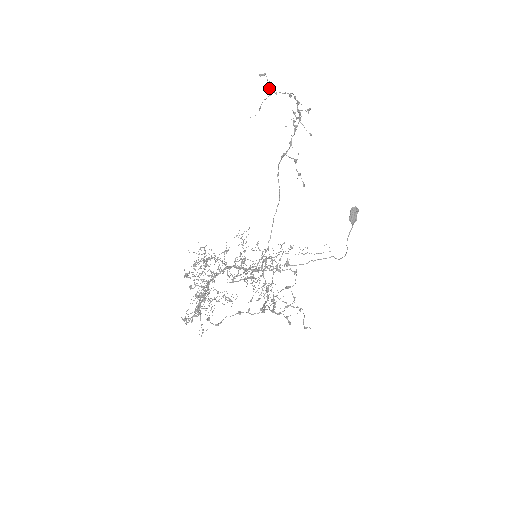
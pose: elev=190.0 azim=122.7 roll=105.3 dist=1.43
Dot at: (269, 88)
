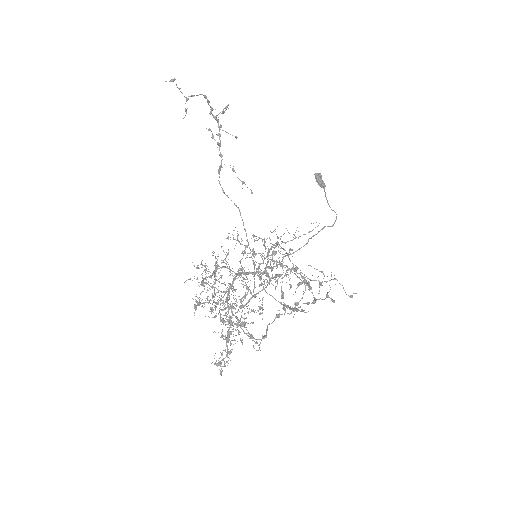
Dot at: occluded
